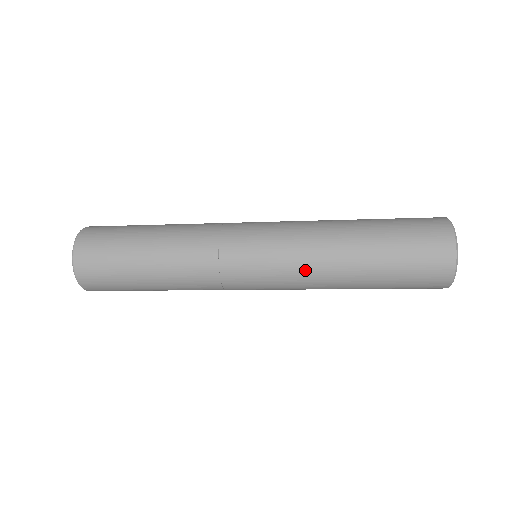
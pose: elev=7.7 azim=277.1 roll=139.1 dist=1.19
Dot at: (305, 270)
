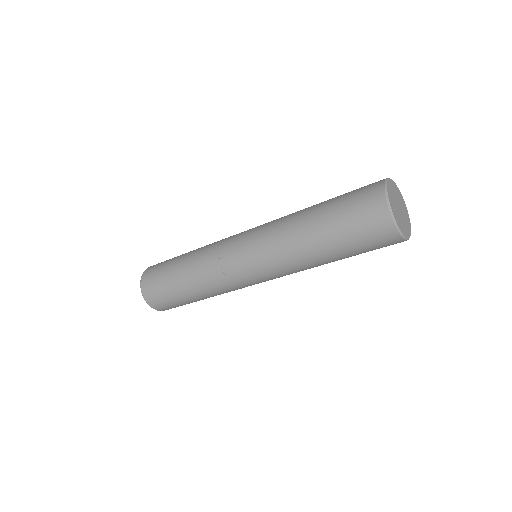
Dot at: (273, 232)
